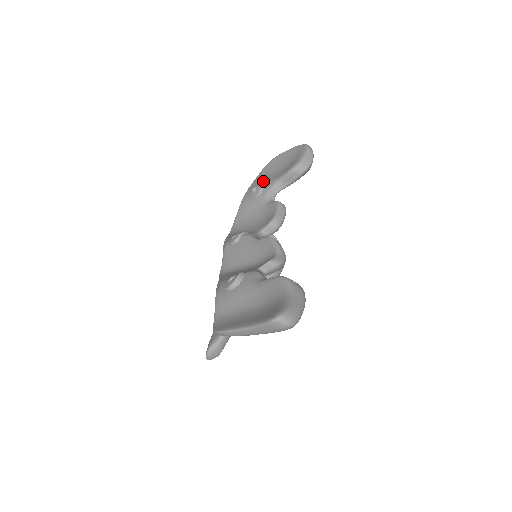
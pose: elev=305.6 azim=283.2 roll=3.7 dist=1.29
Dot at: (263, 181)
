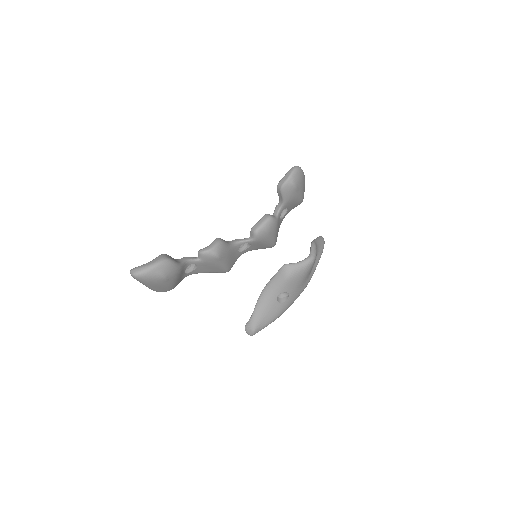
Dot at: occluded
